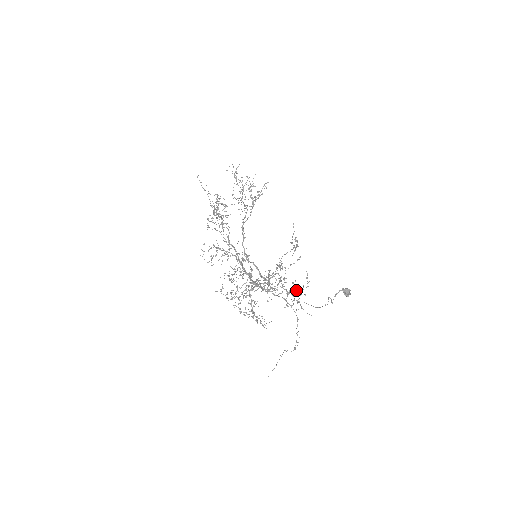
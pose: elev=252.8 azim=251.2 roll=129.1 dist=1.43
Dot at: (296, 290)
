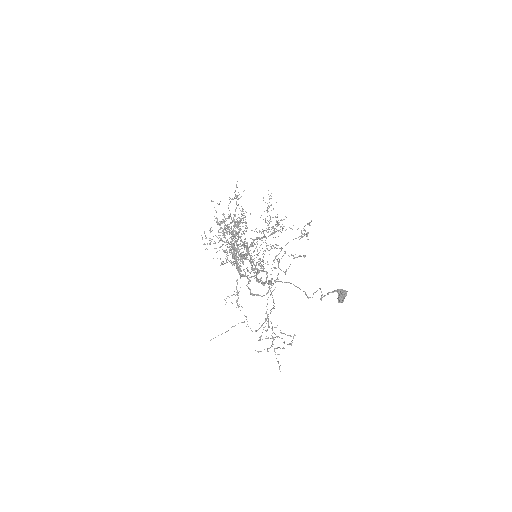
Dot at: occluded
